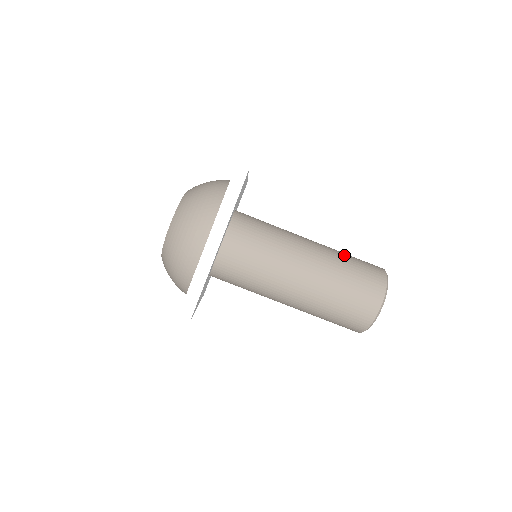
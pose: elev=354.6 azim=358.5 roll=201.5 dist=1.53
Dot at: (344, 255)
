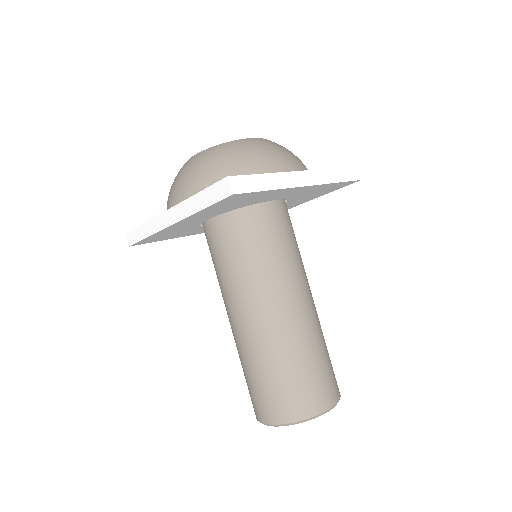
Dot at: (304, 353)
